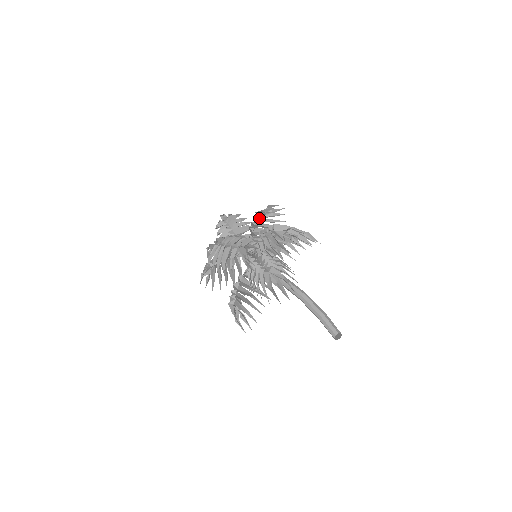
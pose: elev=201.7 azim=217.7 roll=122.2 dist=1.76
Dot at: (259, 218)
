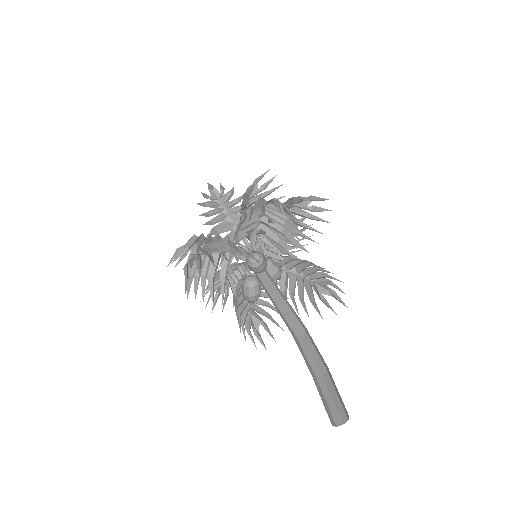
Dot at: occluded
